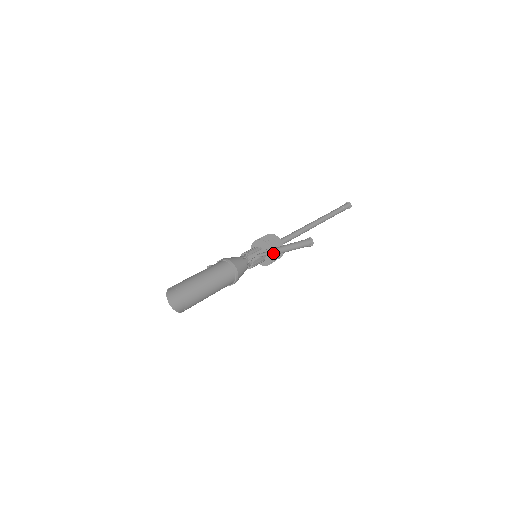
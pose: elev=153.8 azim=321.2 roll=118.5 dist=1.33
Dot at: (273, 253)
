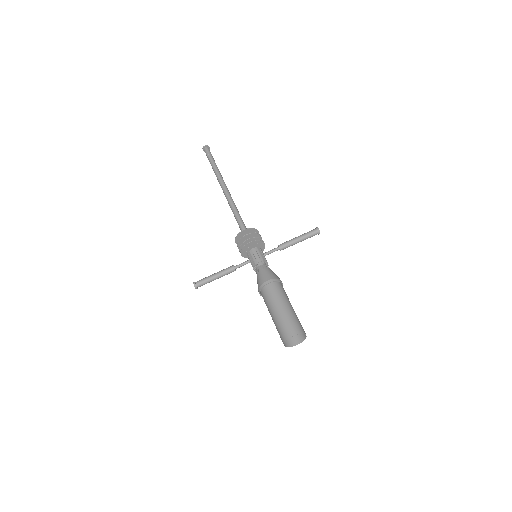
Dot at: occluded
